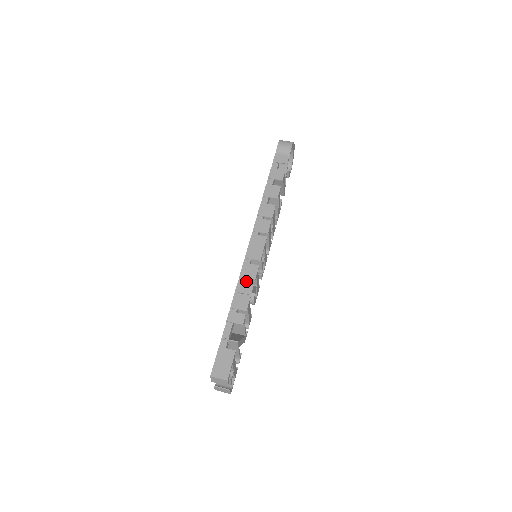
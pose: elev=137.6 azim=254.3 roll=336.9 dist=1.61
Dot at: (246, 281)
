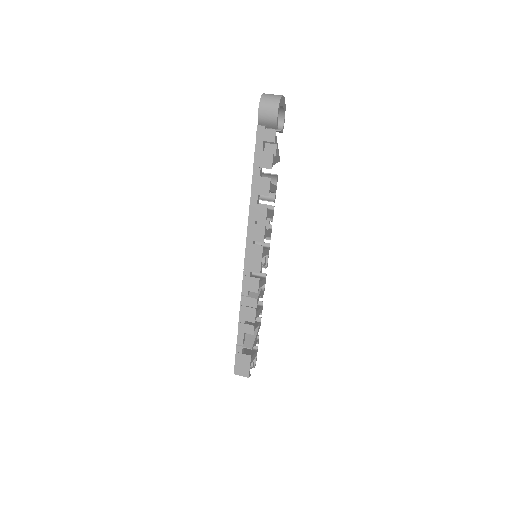
Dot at: occluded
